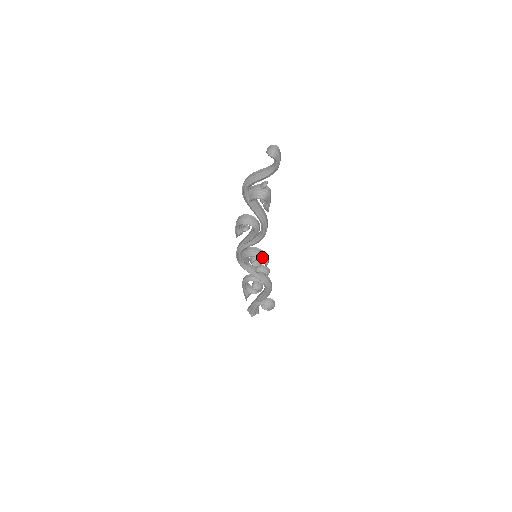
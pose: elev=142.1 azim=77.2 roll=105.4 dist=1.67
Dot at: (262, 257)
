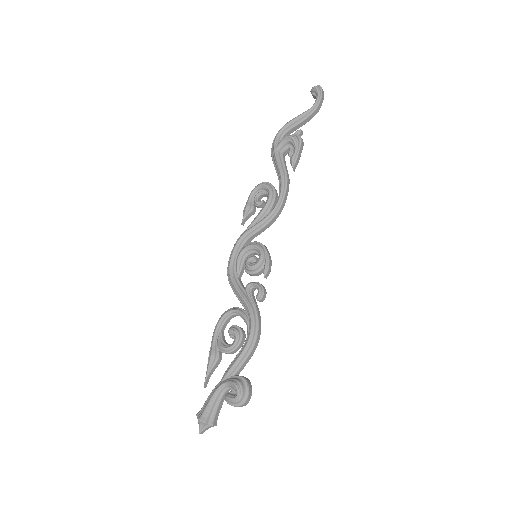
Dot at: (264, 252)
